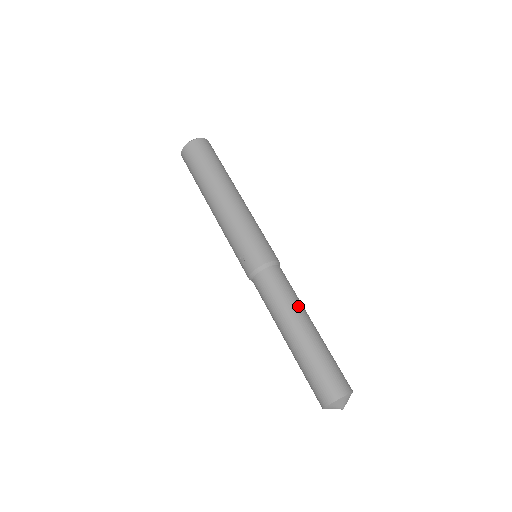
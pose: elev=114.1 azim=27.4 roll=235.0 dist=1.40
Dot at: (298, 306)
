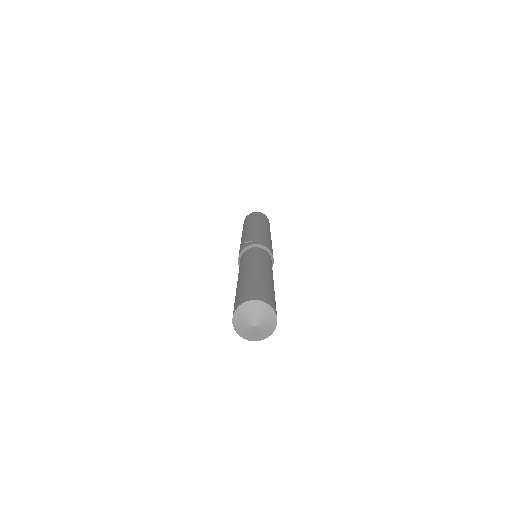
Dot at: (271, 270)
